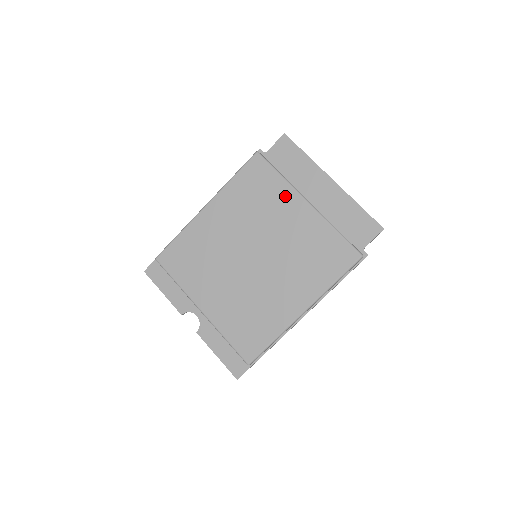
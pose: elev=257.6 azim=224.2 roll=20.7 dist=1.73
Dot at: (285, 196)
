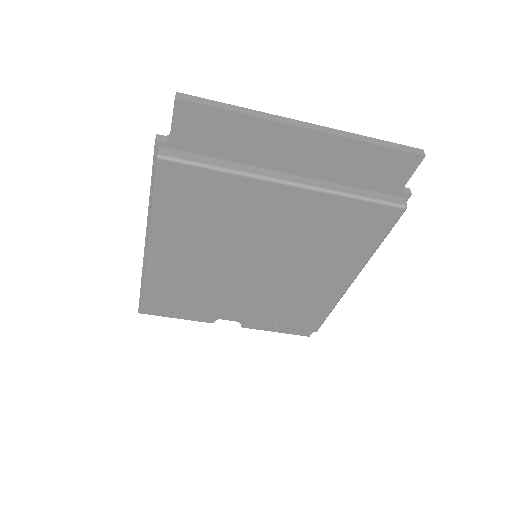
Dot at: (249, 193)
